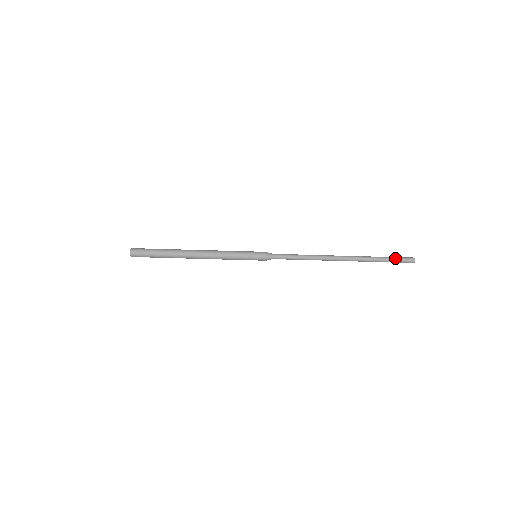
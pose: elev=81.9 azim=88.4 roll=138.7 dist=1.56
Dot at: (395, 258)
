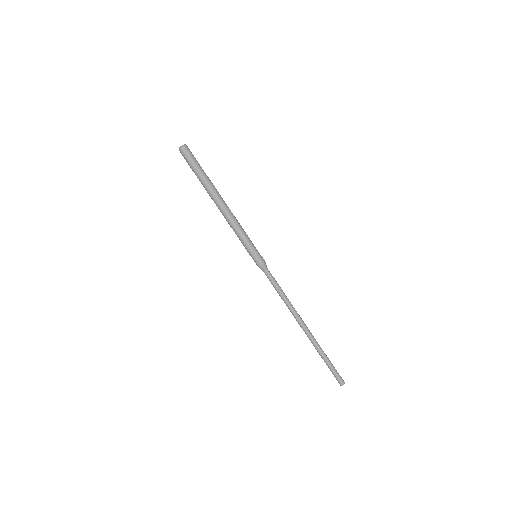
Dot at: (333, 370)
